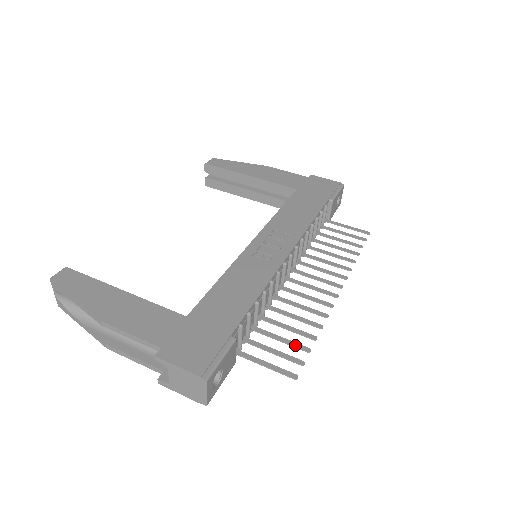
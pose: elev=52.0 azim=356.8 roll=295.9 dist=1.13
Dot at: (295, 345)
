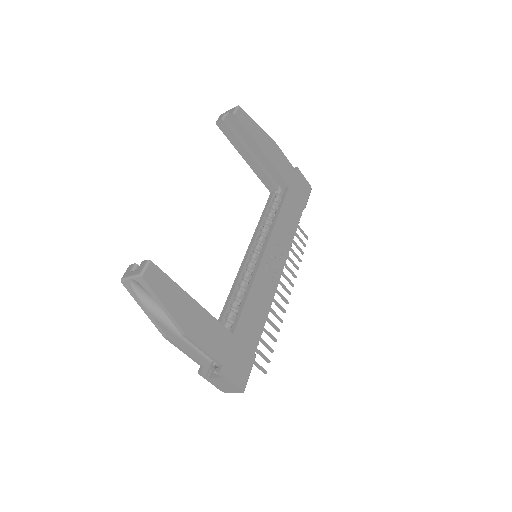
Dot at: (267, 347)
